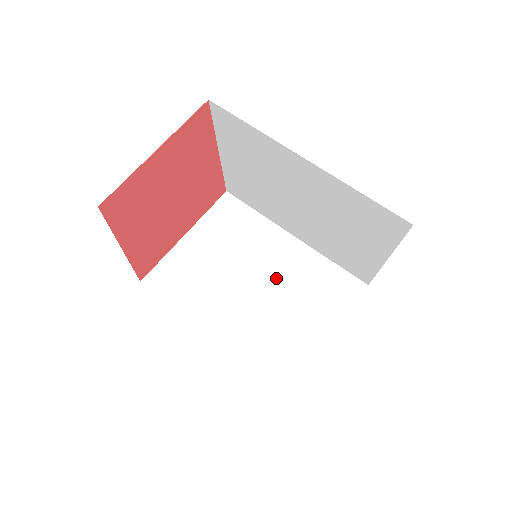
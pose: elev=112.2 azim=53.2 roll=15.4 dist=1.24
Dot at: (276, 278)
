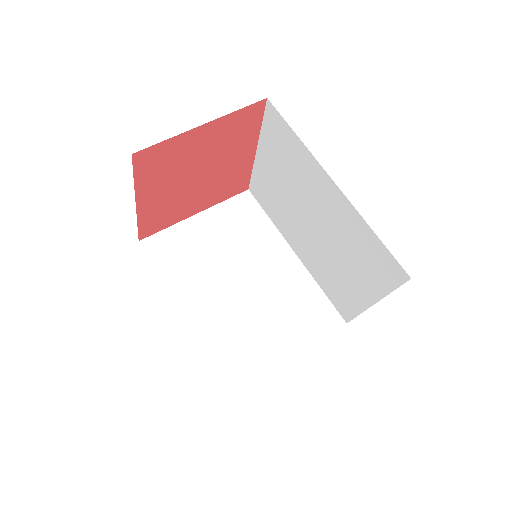
Dot at: (265, 285)
